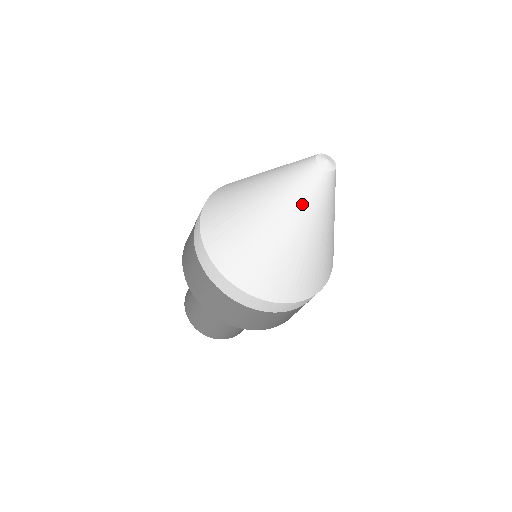
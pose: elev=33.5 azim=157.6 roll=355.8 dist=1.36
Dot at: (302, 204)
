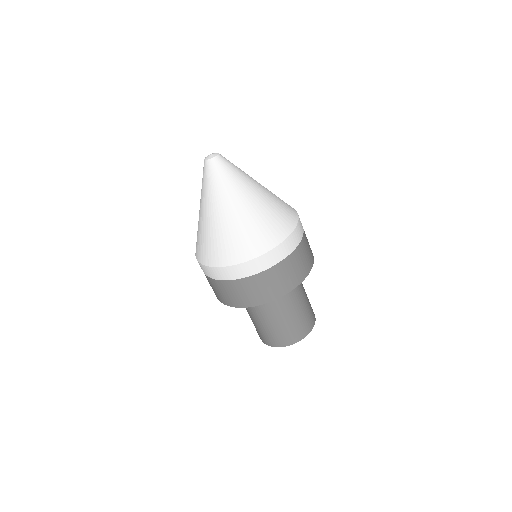
Dot at: (204, 188)
